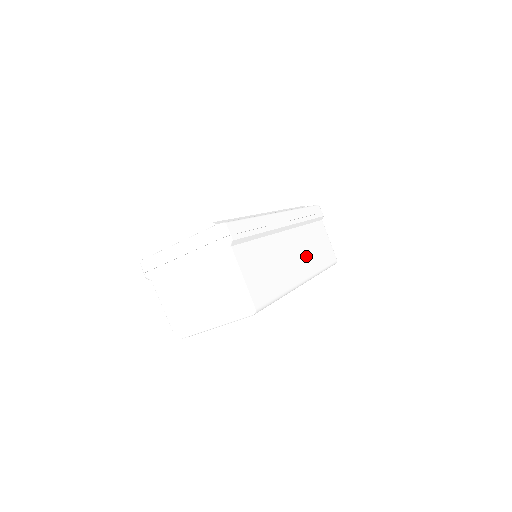
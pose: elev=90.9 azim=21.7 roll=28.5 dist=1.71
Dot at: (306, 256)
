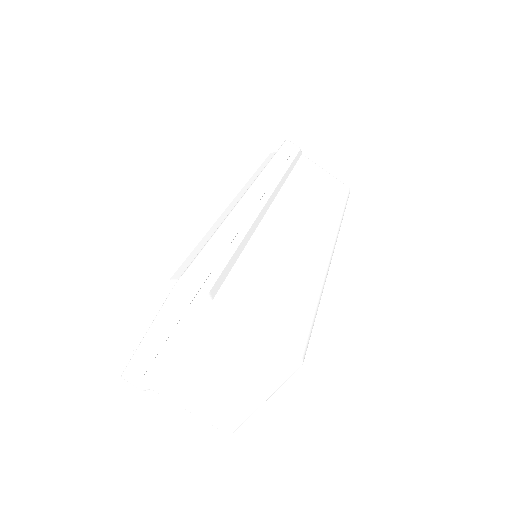
Dot at: (313, 216)
